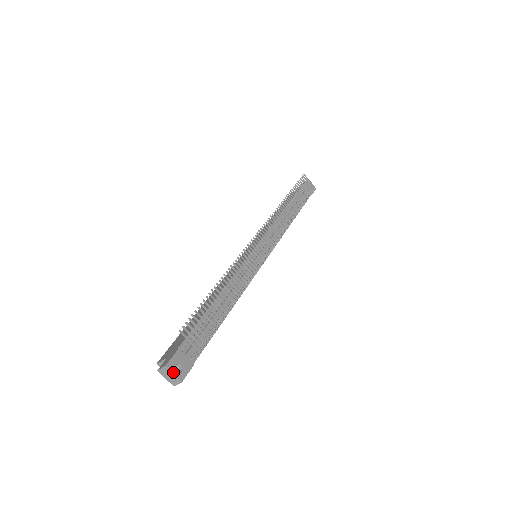
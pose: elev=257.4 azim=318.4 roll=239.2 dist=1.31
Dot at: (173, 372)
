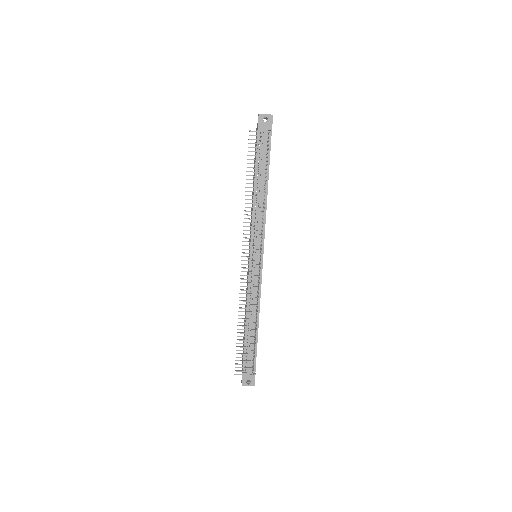
Dot at: occluded
